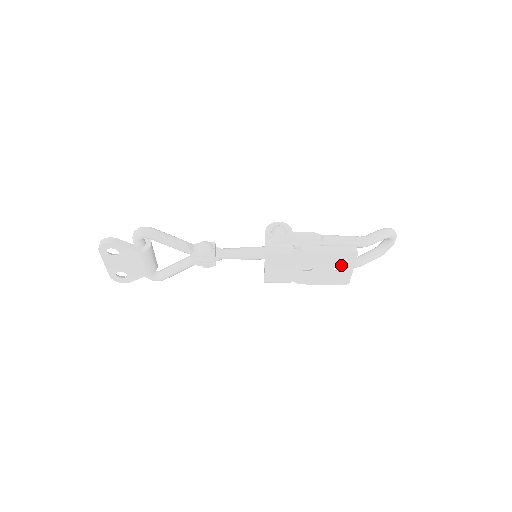
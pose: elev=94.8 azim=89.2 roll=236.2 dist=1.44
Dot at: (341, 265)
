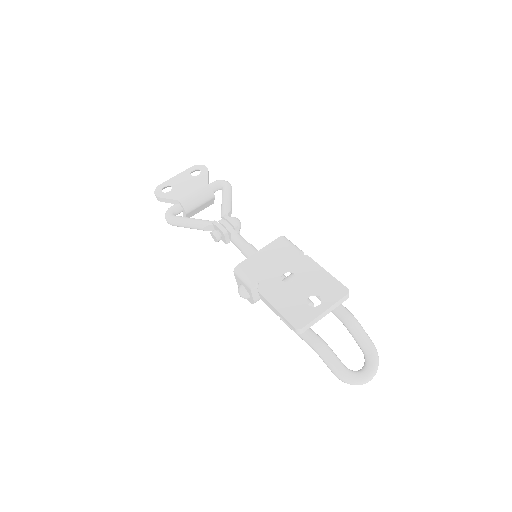
Dot at: occluded
